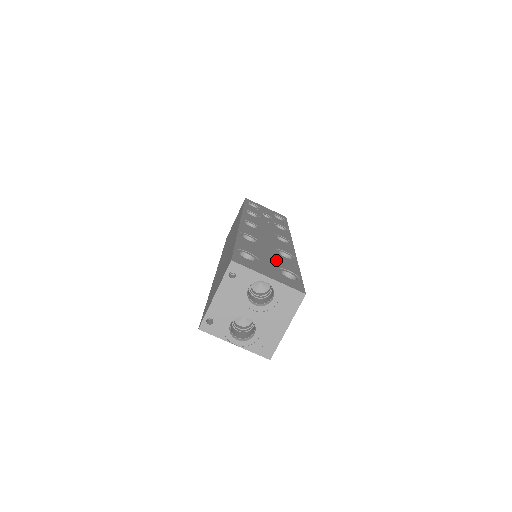
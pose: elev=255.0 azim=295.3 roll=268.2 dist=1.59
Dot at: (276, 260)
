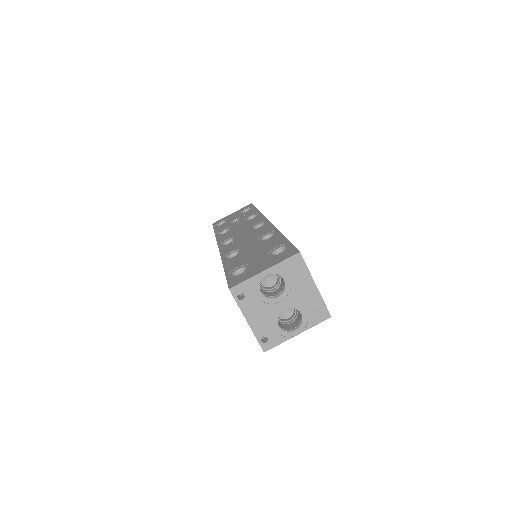
Dot at: (262, 250)
